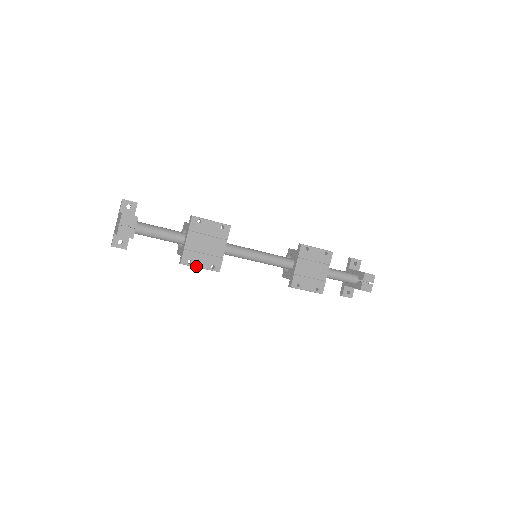
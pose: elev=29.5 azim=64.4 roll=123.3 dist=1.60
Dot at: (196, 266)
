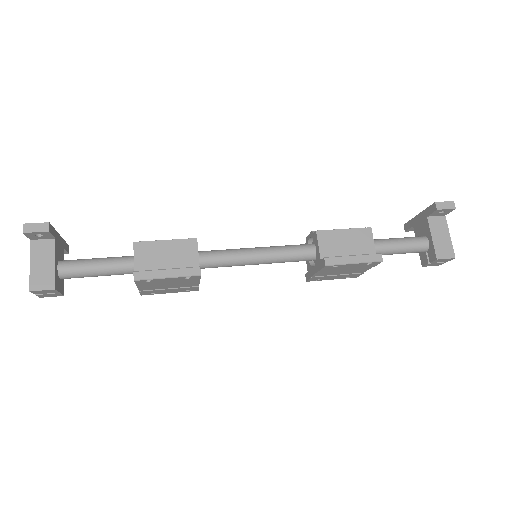
Dot at: (163, 293)
